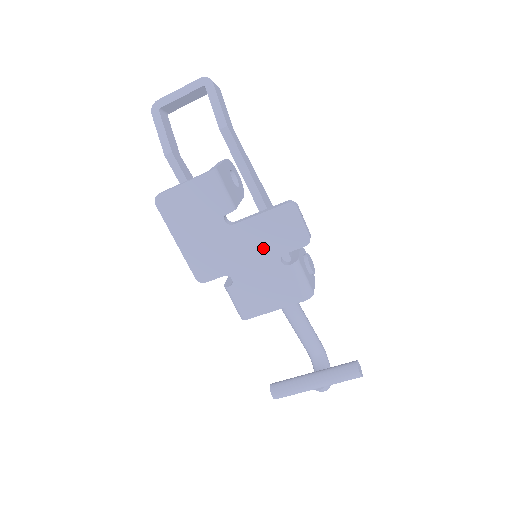
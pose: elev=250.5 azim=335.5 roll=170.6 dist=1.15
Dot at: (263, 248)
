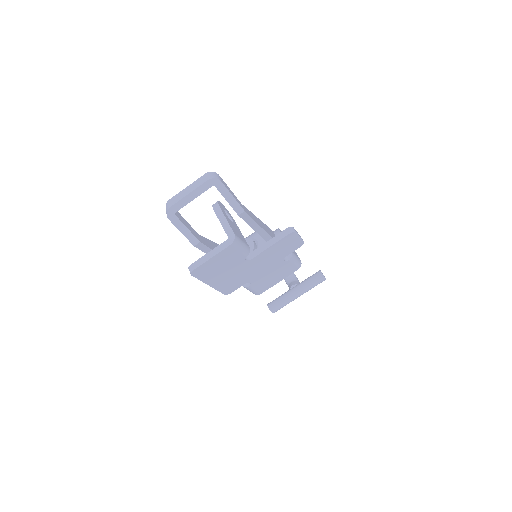
Dot at: (272, 260)
